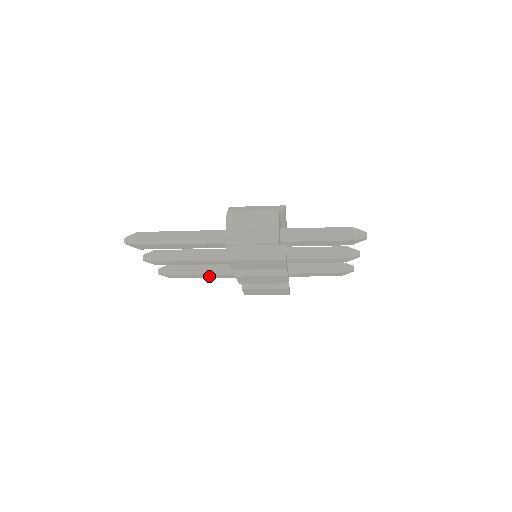
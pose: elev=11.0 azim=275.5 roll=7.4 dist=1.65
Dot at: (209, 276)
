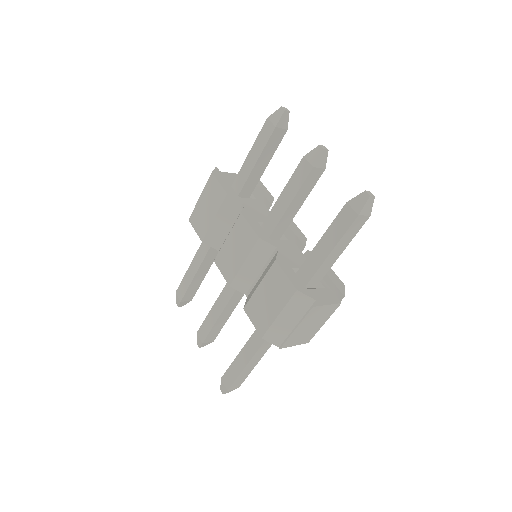
Dot at: (249, 352)
